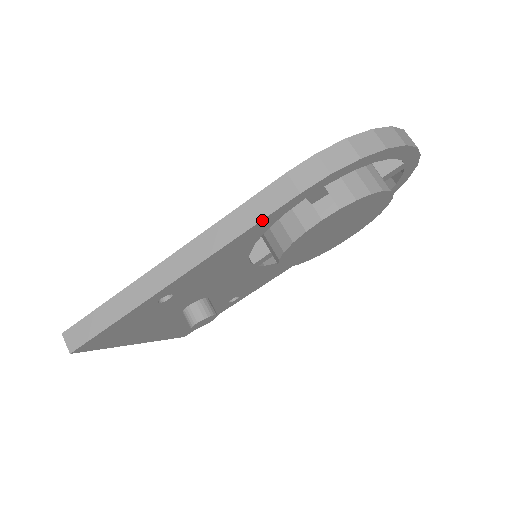
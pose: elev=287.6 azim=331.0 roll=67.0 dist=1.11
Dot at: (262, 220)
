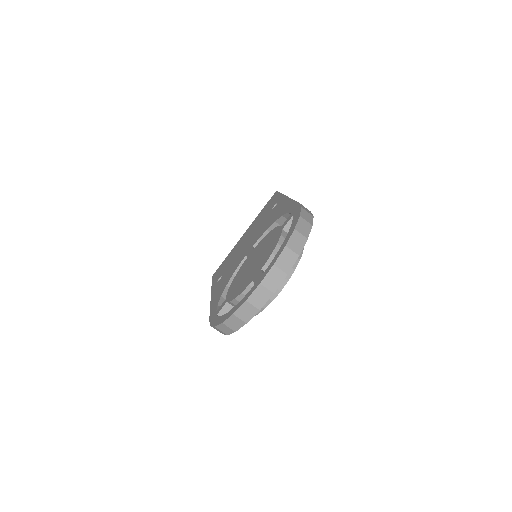
Dot at: occluded
